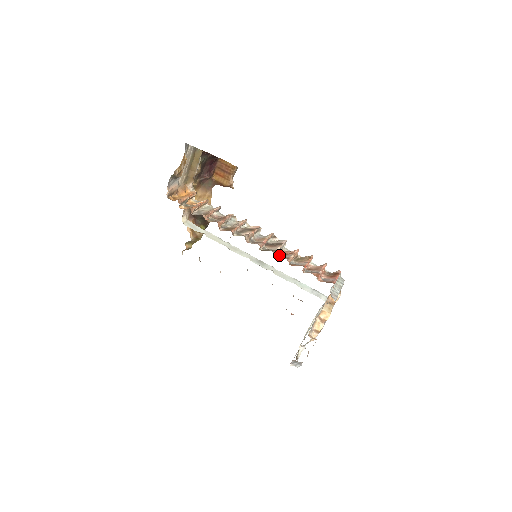
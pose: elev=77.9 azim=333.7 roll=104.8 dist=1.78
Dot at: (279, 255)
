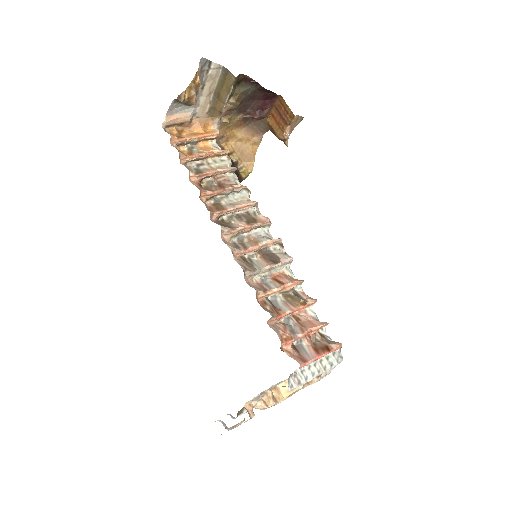
Dot at: (264, 277)
